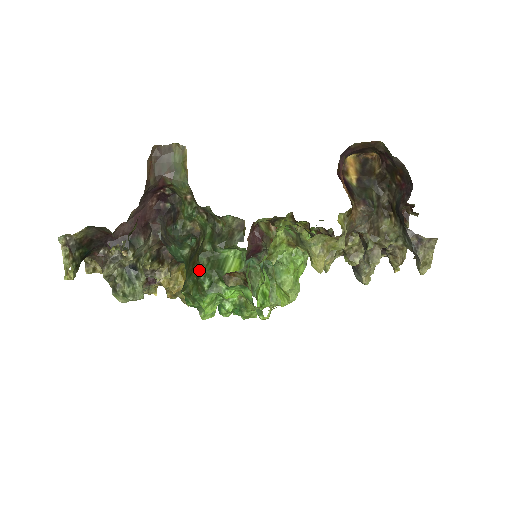
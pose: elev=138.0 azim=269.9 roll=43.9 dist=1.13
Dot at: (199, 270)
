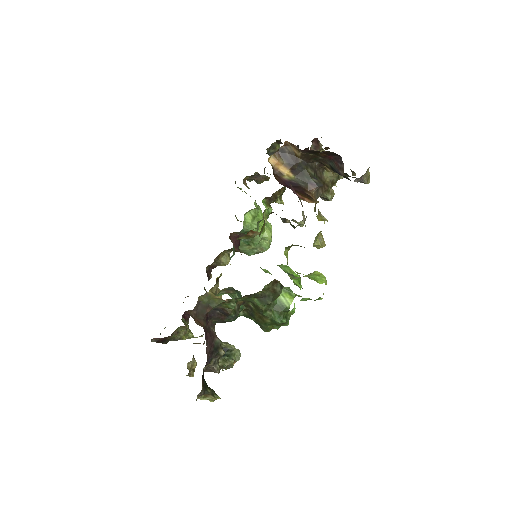
Dot at: (271, 319)
